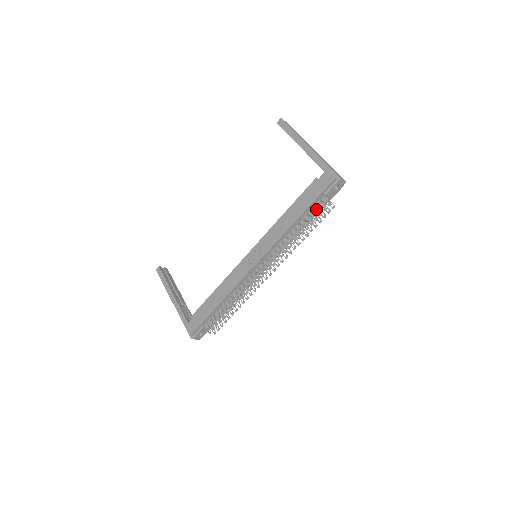
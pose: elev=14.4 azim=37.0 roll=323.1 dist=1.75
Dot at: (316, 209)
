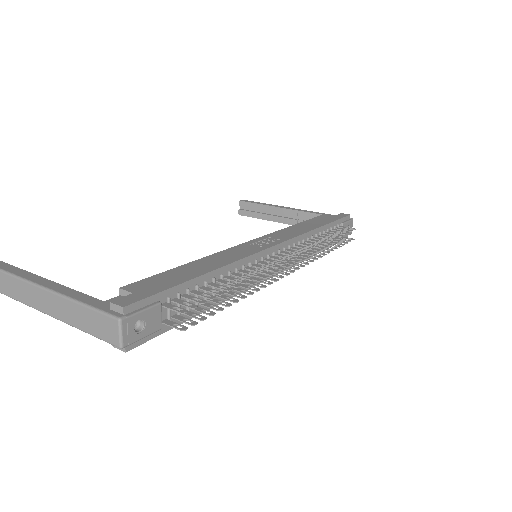
Dot at: (338, 230)
